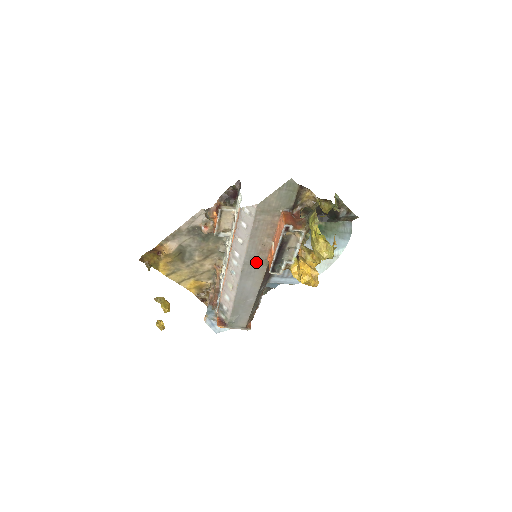
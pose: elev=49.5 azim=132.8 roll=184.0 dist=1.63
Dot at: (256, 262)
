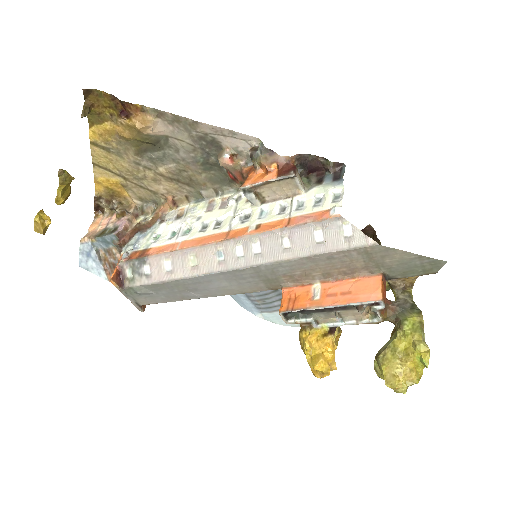
Dot at: (268, 277)
